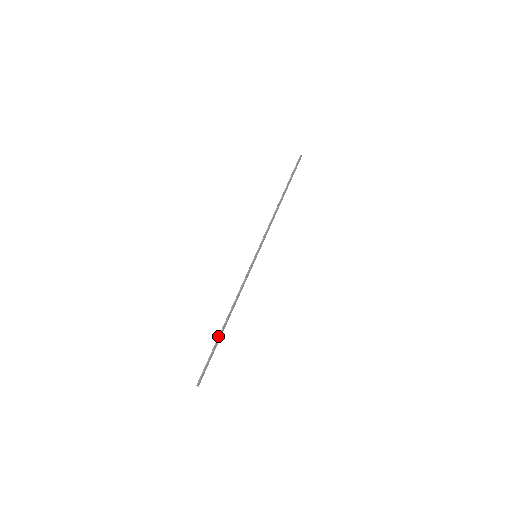
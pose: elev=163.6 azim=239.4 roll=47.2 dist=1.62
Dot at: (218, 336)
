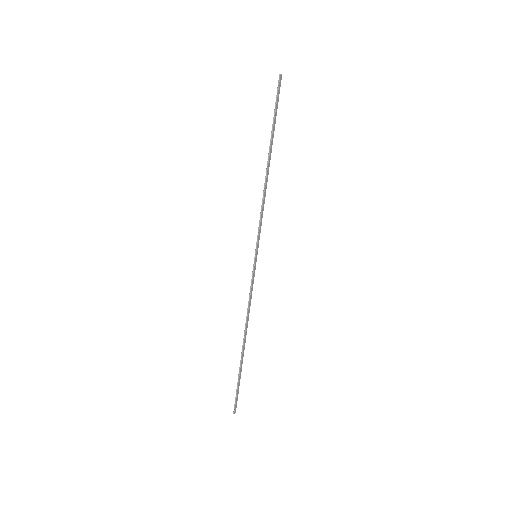
Dot at: (240, 362)
